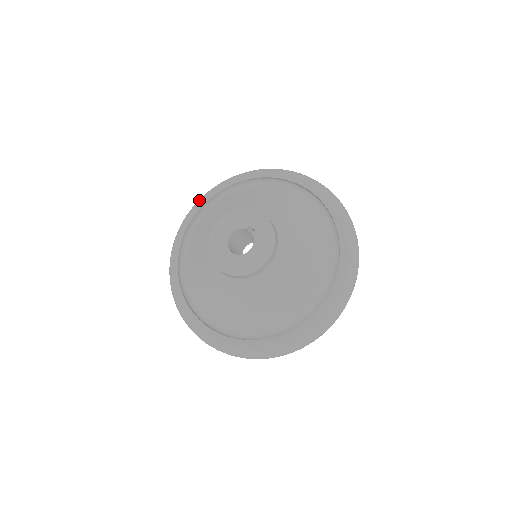
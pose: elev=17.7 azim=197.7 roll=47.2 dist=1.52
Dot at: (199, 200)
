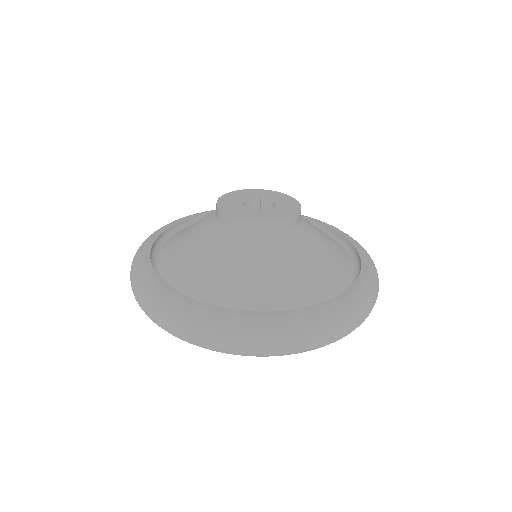
Dot at: (138, 253)
